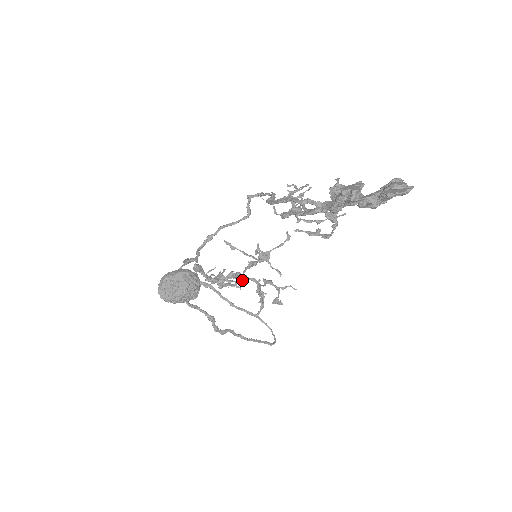
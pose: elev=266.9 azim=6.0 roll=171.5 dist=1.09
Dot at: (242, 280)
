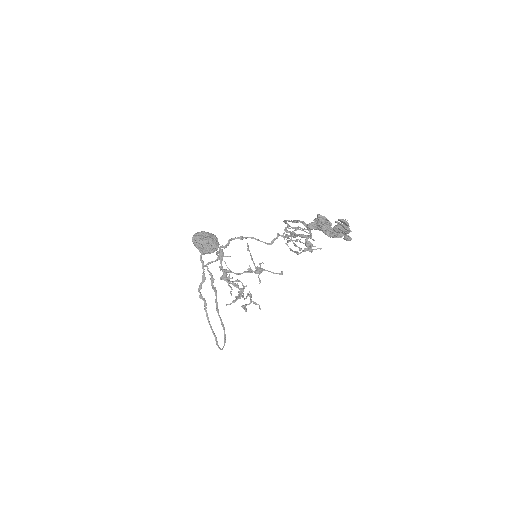
Dot at: (237, 280)
